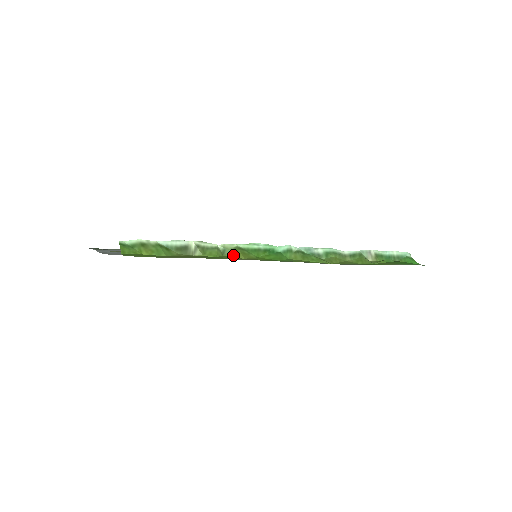
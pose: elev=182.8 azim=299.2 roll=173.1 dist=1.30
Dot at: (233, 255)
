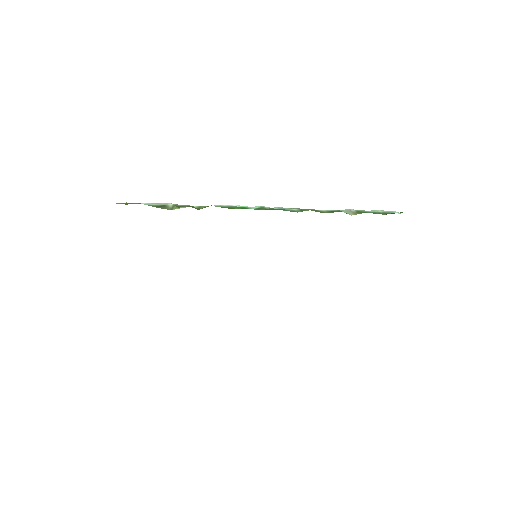
Dot at: occluded
